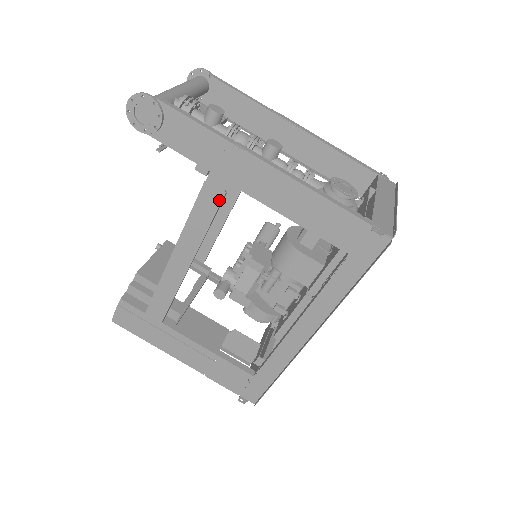
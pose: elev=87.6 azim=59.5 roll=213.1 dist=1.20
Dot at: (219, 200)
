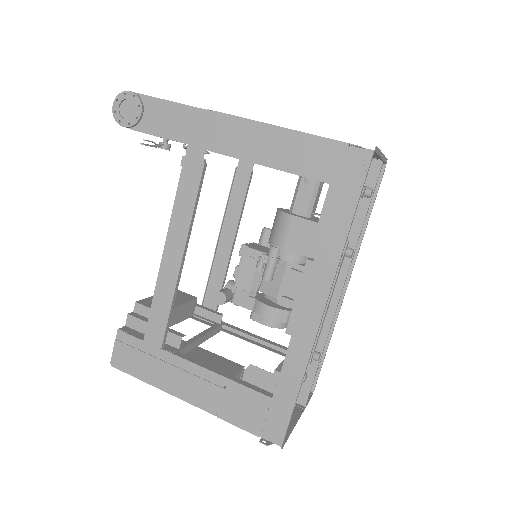
Dot at: (200, 171)
